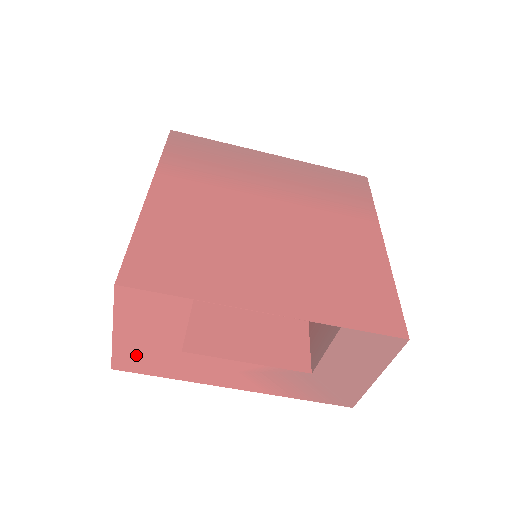
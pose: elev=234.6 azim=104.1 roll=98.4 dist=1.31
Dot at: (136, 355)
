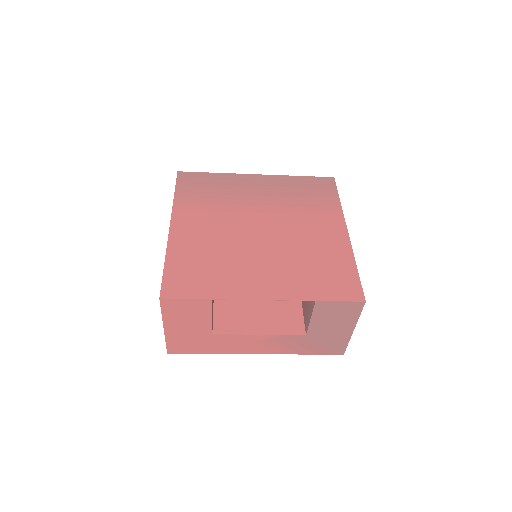
Dot at: (182, 341)
